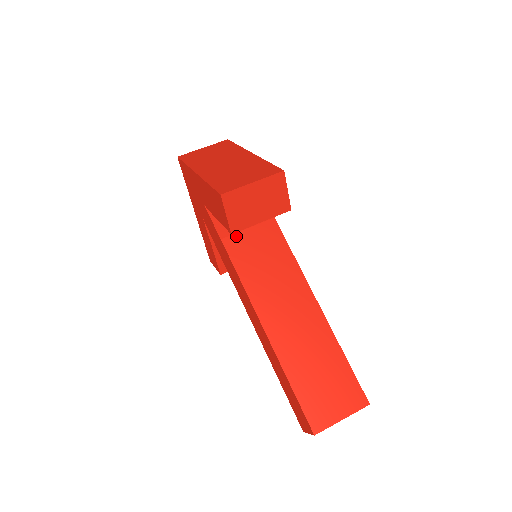
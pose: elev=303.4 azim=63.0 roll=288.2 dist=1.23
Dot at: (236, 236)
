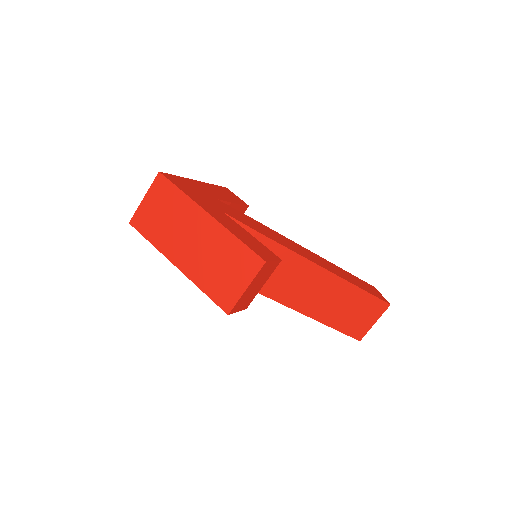
Dot at: occluded
